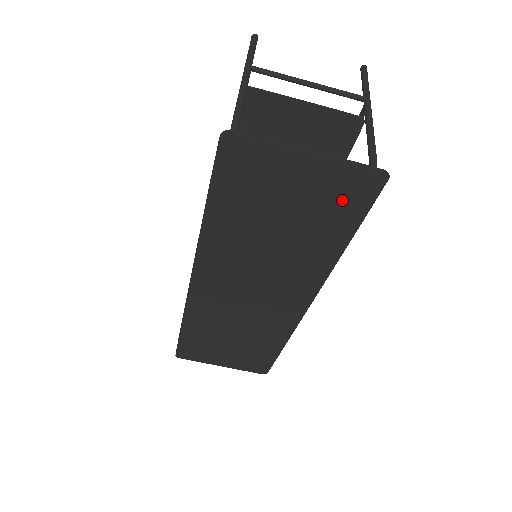
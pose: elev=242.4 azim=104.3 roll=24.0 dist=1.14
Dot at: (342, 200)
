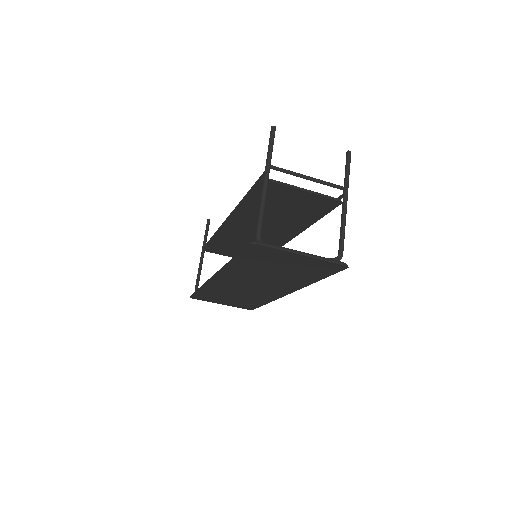
Dot at: (319, 269)
